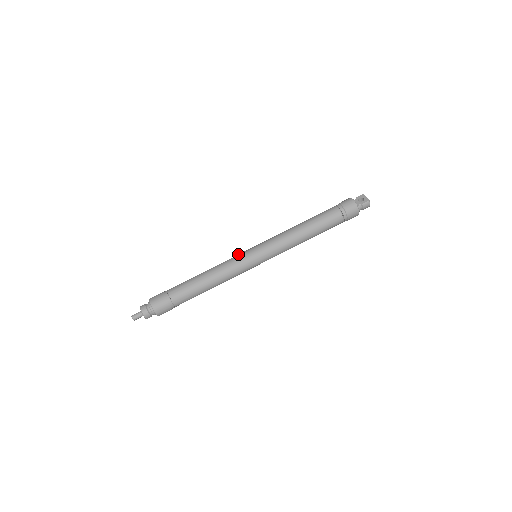
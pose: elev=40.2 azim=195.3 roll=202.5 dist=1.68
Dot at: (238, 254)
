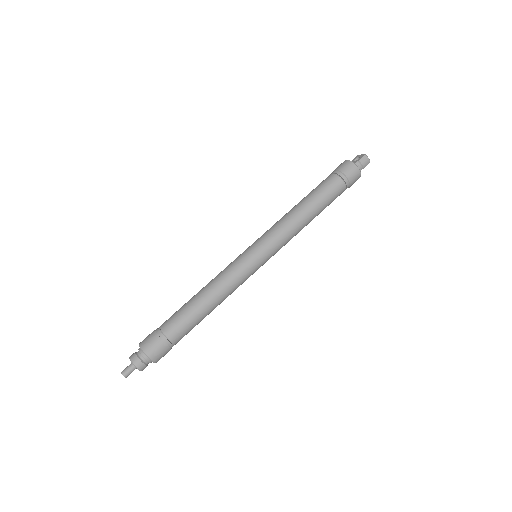
Dot at: occluded
